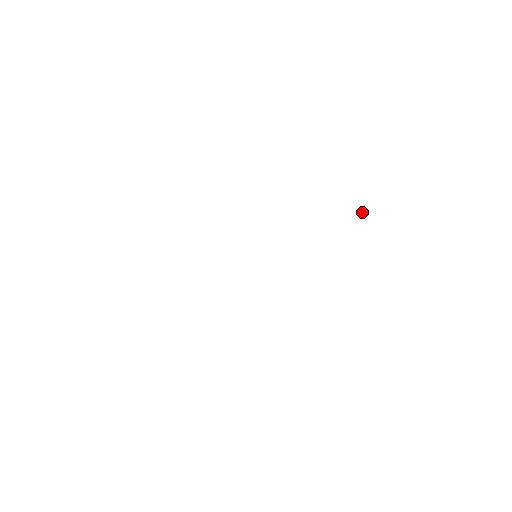
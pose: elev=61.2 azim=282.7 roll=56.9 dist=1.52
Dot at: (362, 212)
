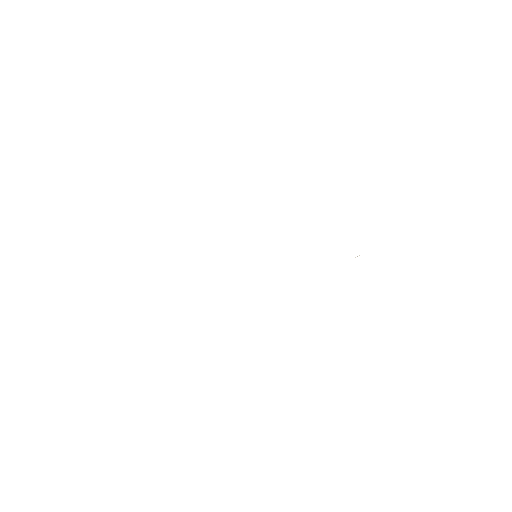
Dot at: occluded
